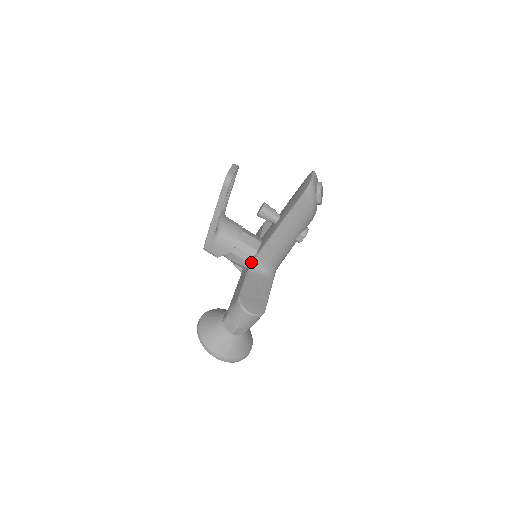
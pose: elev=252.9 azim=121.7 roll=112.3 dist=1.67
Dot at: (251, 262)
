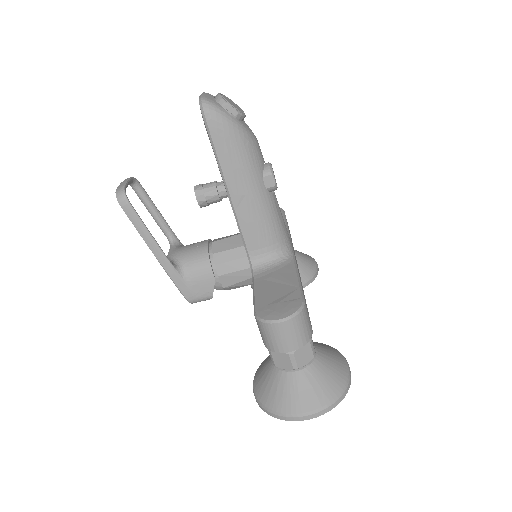
Dot at: (249, 265)
